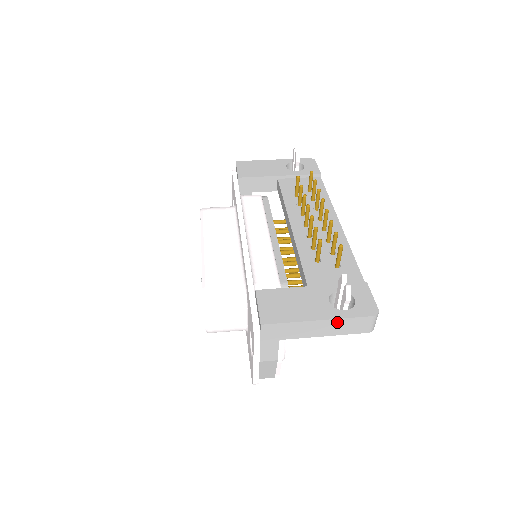
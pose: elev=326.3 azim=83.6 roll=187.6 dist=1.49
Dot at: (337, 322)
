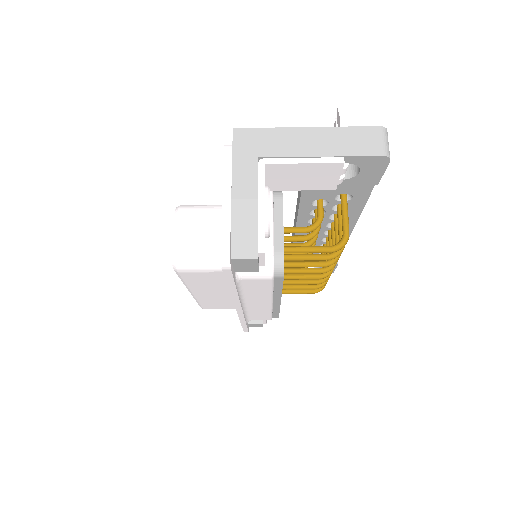
Dot at: (332, 133)
